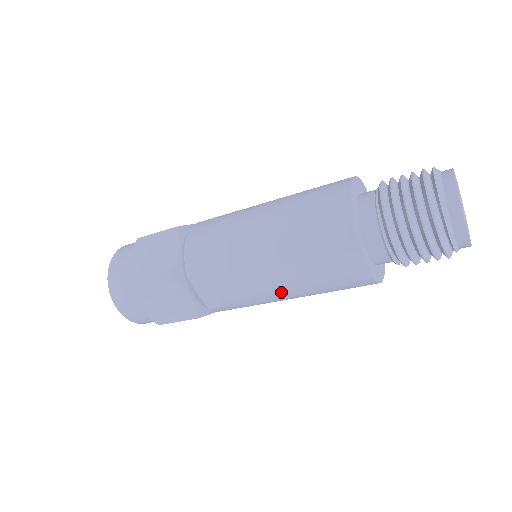
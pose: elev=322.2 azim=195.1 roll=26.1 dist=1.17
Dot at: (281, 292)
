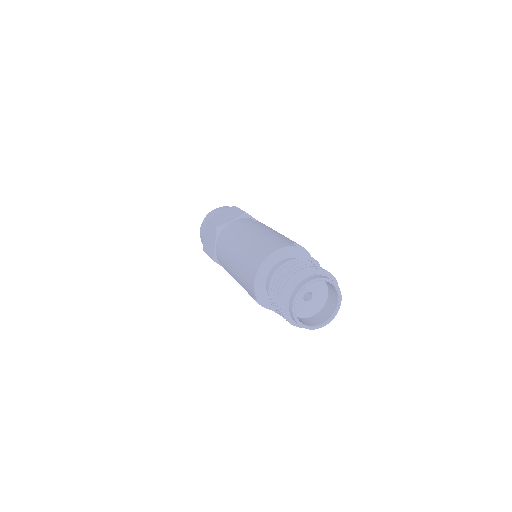
Dot at: occluded
